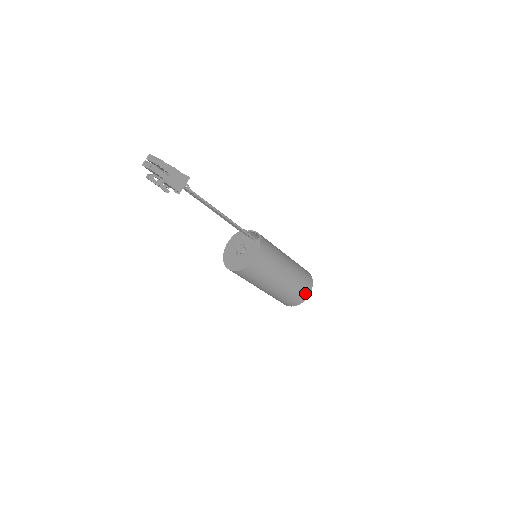
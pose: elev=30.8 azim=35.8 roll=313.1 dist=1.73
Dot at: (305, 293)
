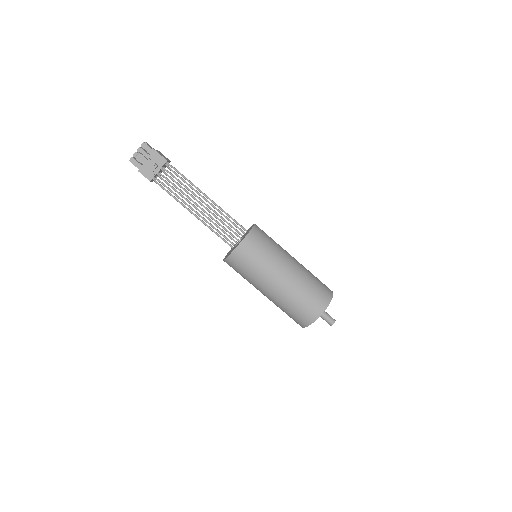
Dot at: (326, 287)
